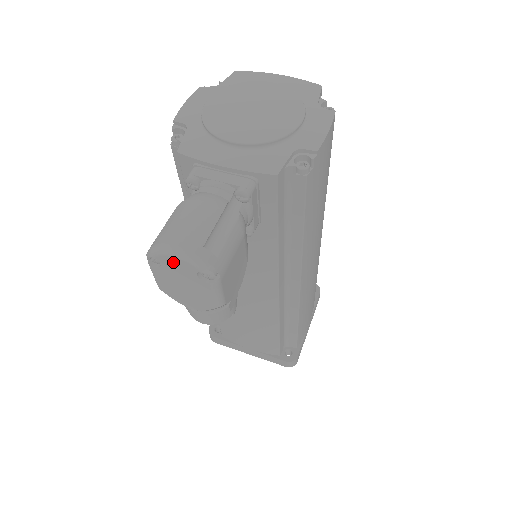
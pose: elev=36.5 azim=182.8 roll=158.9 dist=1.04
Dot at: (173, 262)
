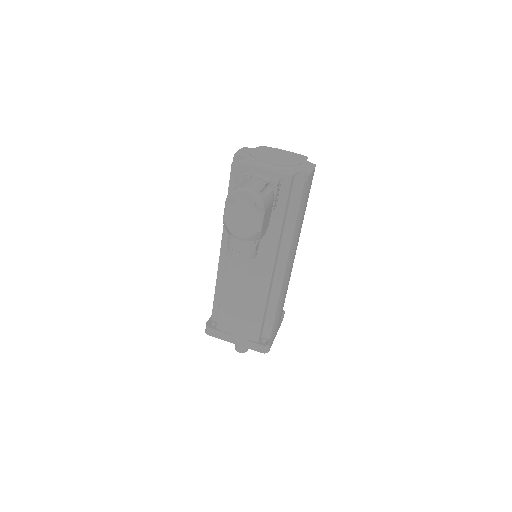
Dot at: (244, 197)
